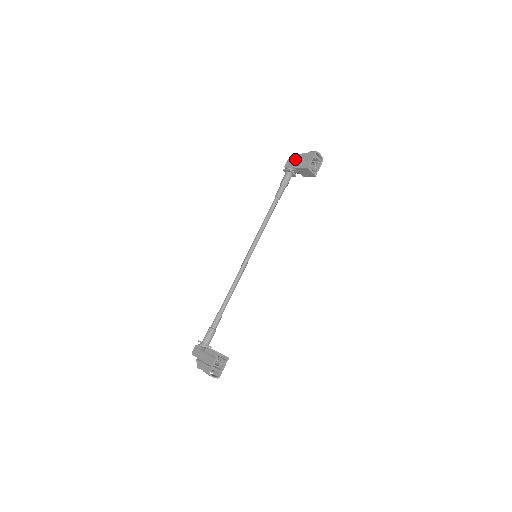
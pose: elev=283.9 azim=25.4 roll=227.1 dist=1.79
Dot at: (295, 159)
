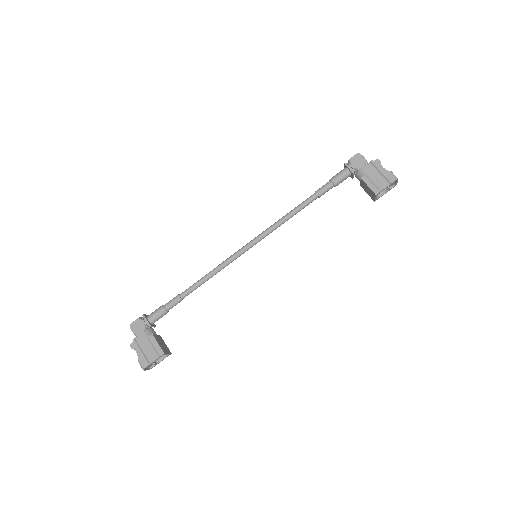
Dot at: (368, 164)
